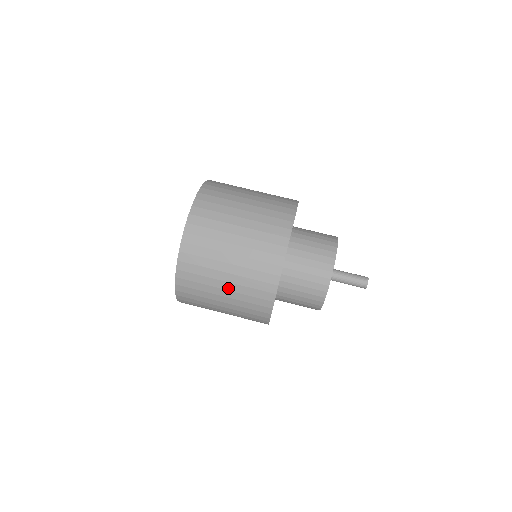
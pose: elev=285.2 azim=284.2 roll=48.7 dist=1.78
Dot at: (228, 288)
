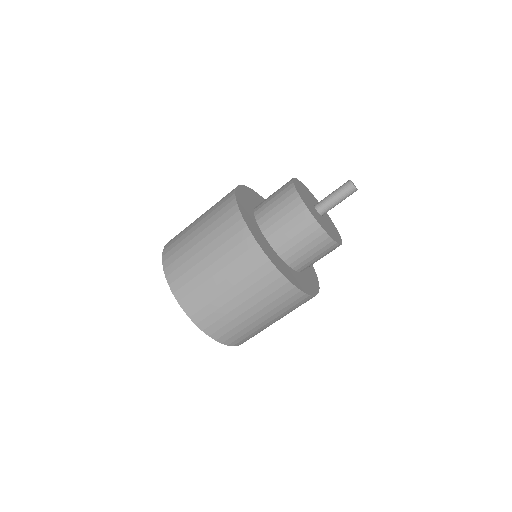
Dot at: occluded
